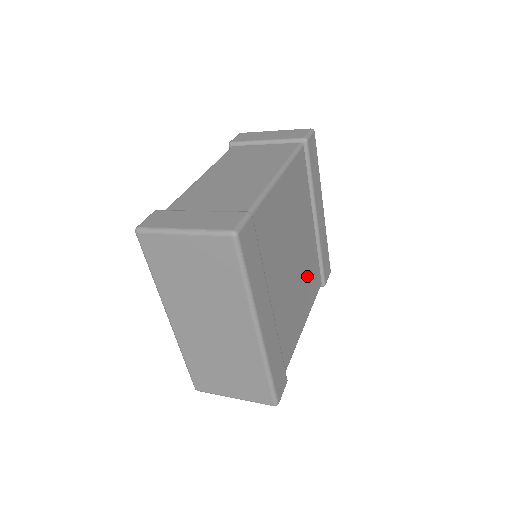
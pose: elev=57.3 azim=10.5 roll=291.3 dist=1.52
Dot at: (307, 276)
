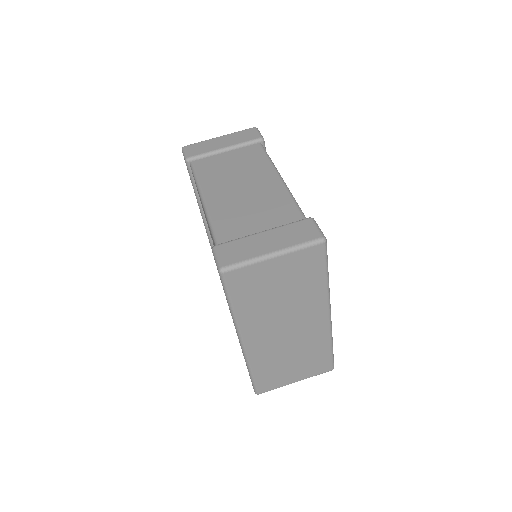
Dot at: occluded
